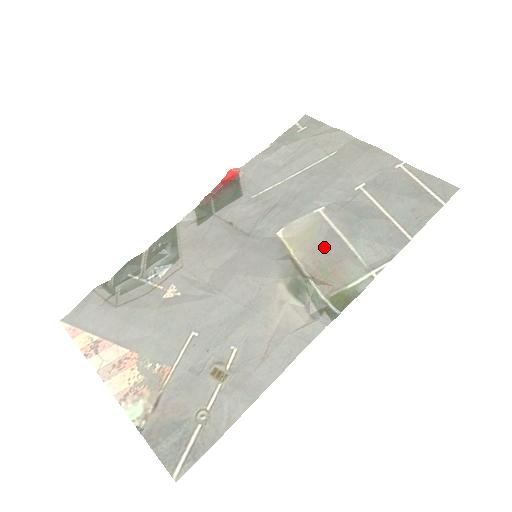
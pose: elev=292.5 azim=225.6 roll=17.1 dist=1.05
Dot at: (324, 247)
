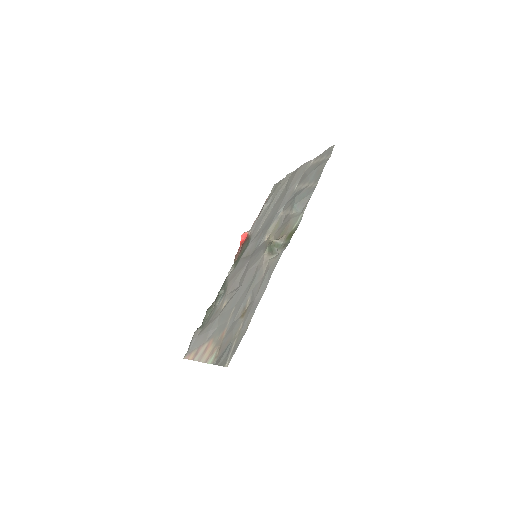
Dot at: (283, 224)
